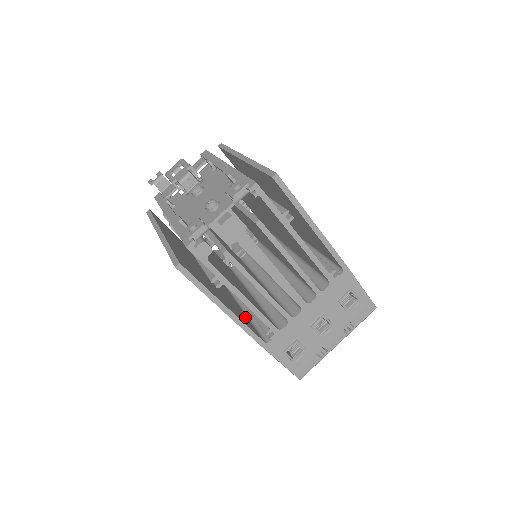
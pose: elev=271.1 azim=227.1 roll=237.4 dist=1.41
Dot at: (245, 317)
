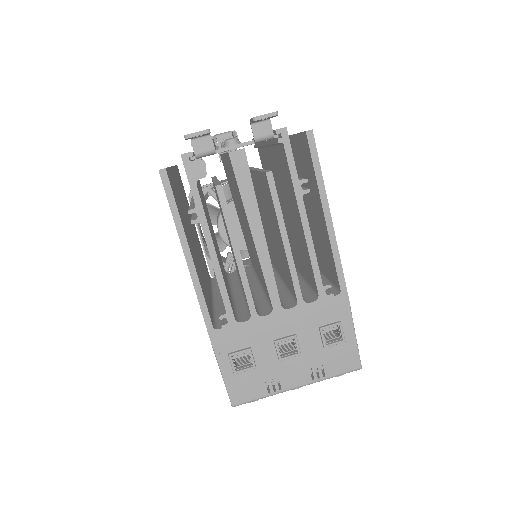
Dot at: occluded
